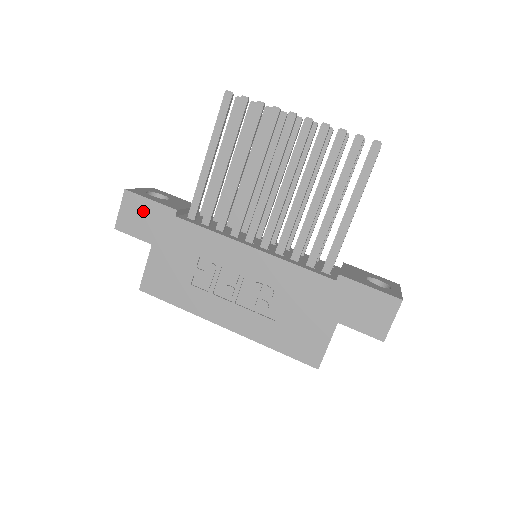
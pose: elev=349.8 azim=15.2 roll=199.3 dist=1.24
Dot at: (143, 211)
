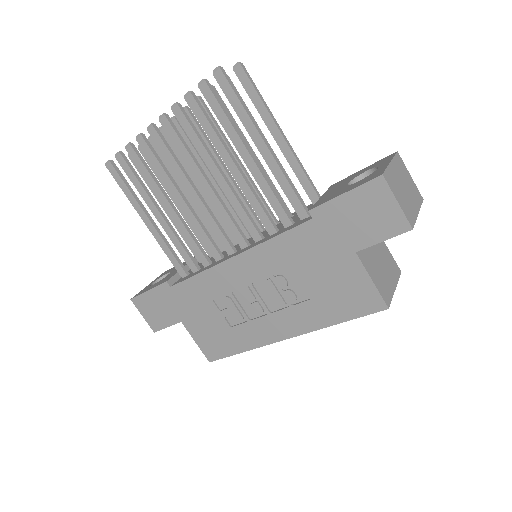
Dot at: (153, 303)
